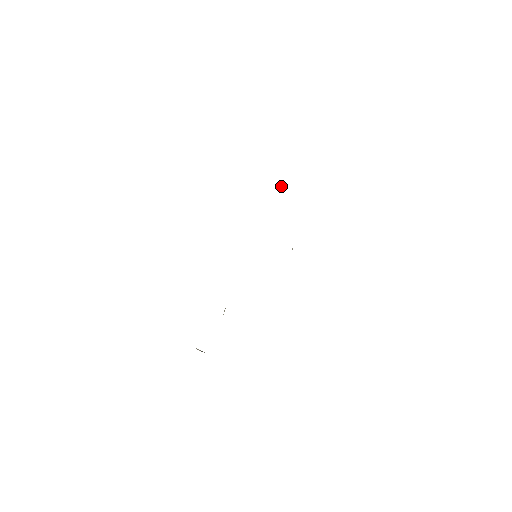
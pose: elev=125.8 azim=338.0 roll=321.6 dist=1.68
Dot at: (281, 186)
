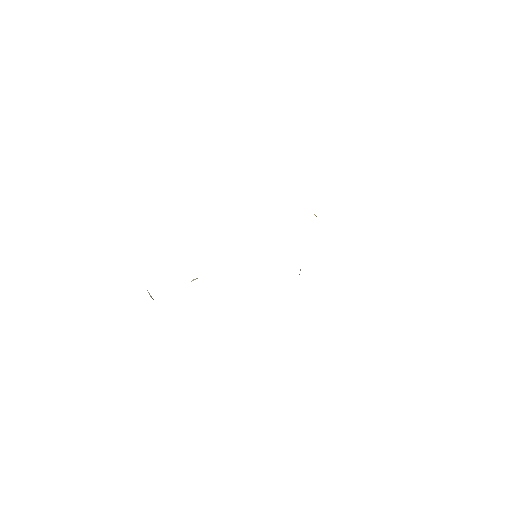
Dot at: occluded
